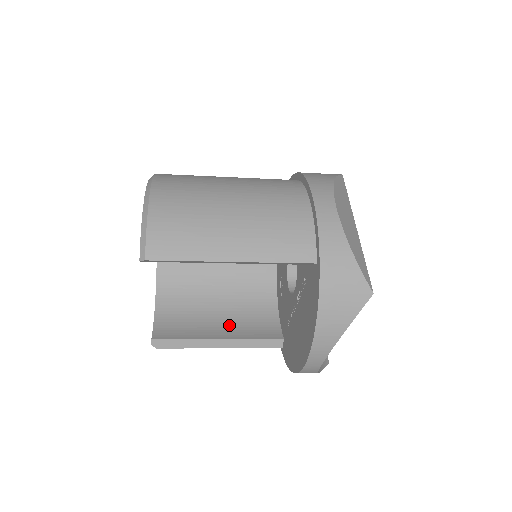
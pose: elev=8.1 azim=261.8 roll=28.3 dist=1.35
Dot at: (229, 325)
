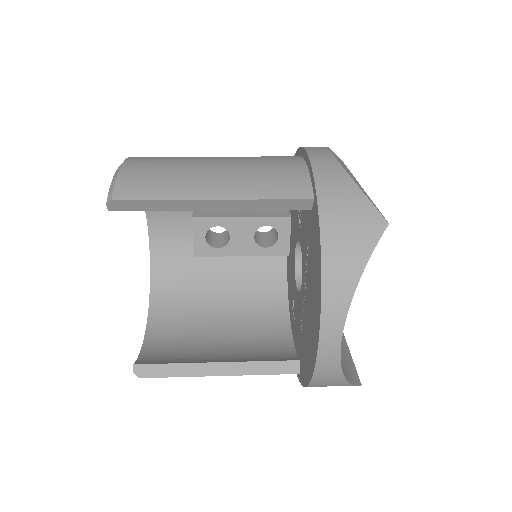
Dot at: (231, 353)
